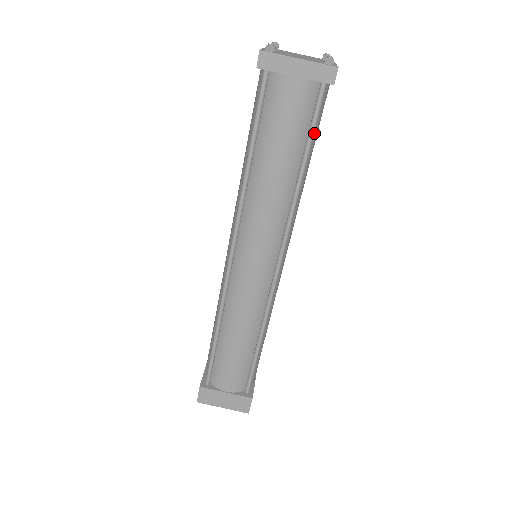
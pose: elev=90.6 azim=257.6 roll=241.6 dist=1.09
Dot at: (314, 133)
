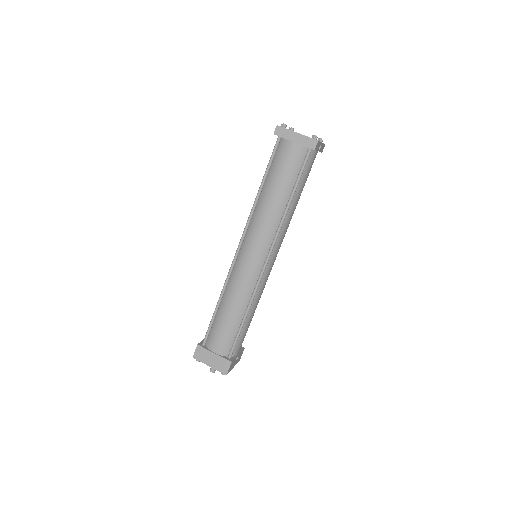
Dot at: (302, 178)
